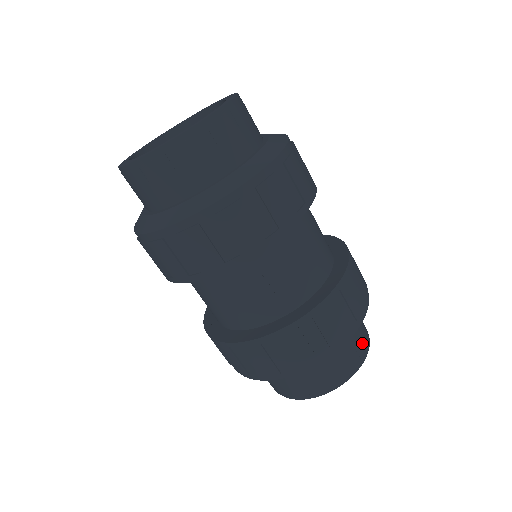
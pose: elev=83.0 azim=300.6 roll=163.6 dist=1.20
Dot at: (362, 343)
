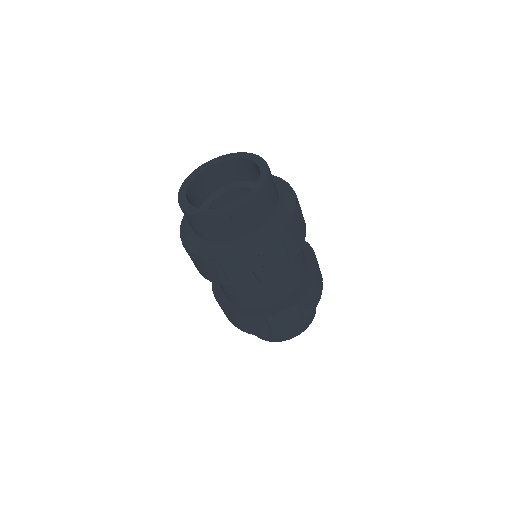
Dot at: occluded
